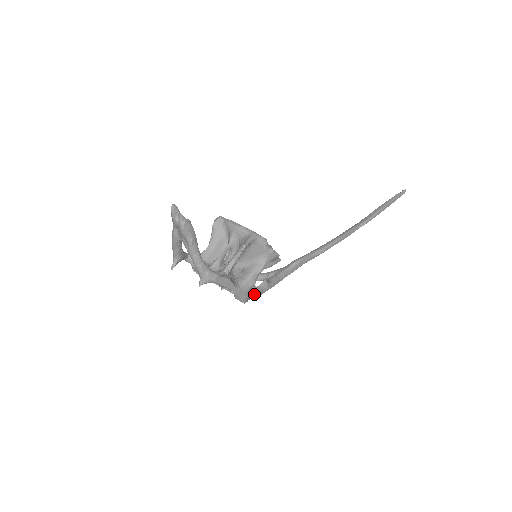
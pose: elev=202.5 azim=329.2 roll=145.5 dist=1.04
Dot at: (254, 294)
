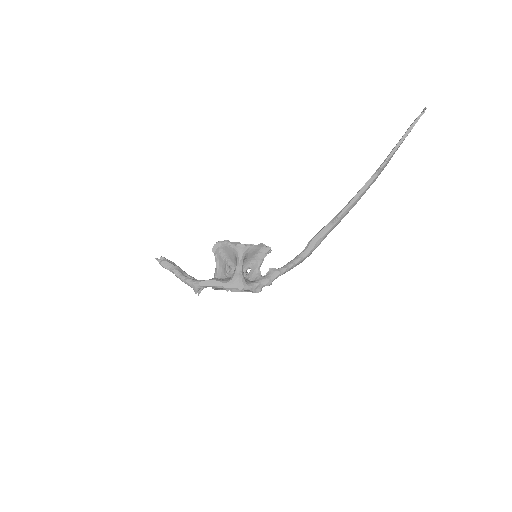
Dot at: (260, 282)
